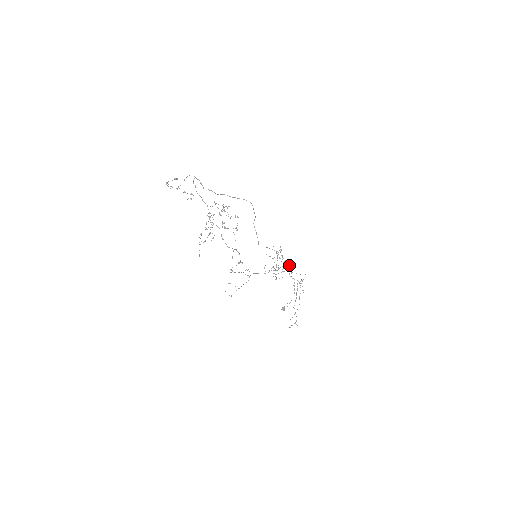
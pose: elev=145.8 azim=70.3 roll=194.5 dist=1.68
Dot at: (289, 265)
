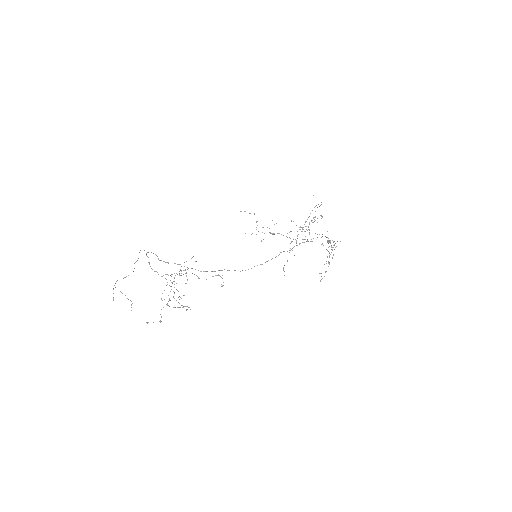
Dot at: occluded
